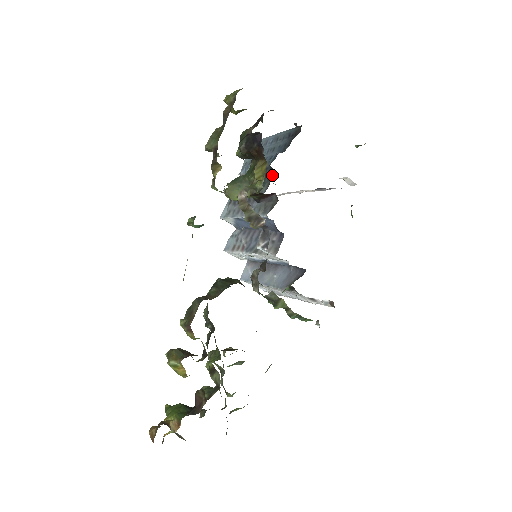
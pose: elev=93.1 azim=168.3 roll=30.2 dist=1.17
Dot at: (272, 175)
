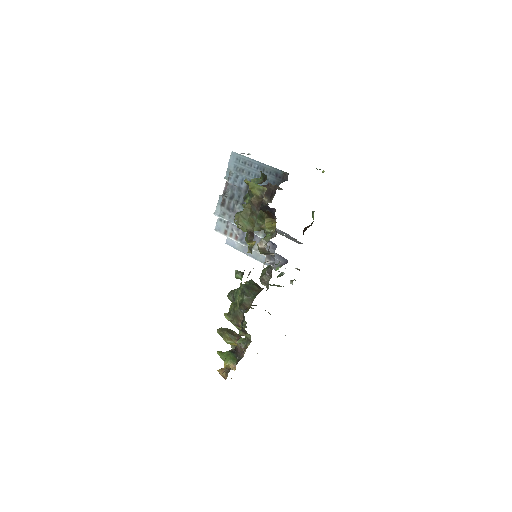
Dot at: occluded
